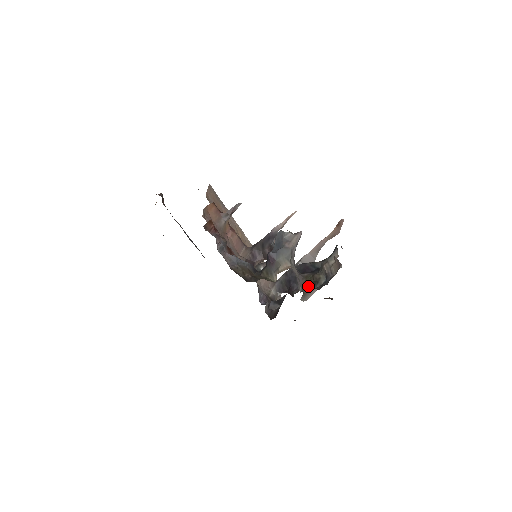
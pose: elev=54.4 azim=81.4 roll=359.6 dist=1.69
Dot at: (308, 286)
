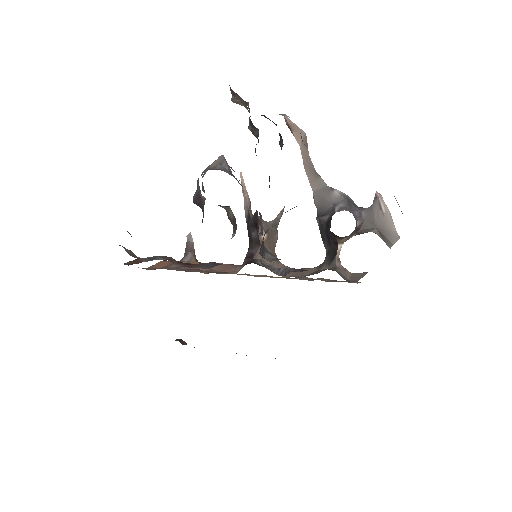
Dot at: occluded
